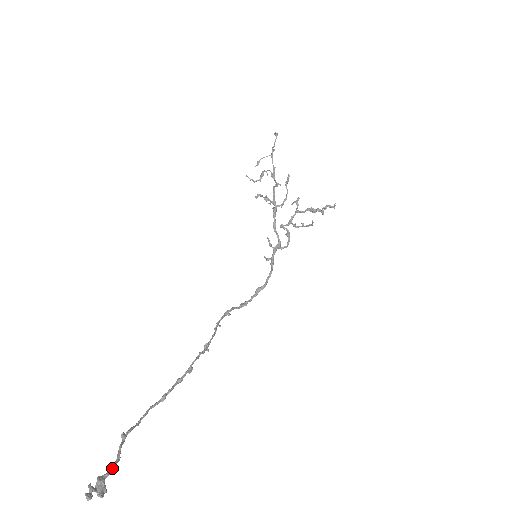
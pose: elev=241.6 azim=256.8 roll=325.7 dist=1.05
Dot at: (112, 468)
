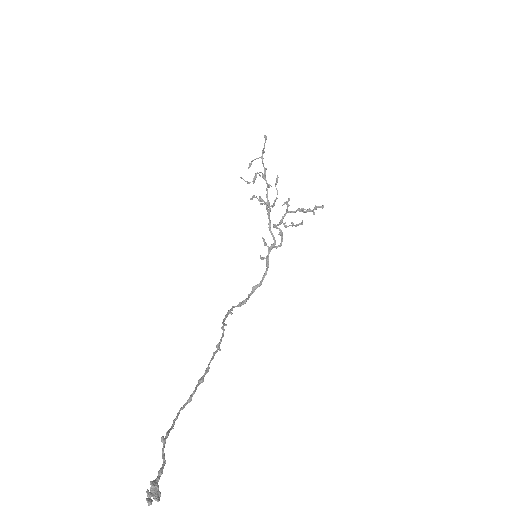
Dot at: (161, 472)
